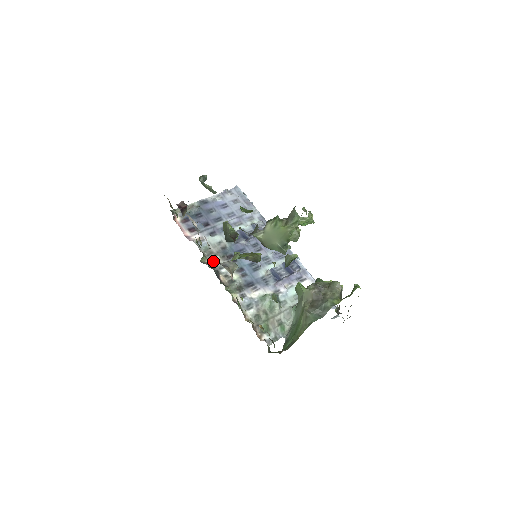
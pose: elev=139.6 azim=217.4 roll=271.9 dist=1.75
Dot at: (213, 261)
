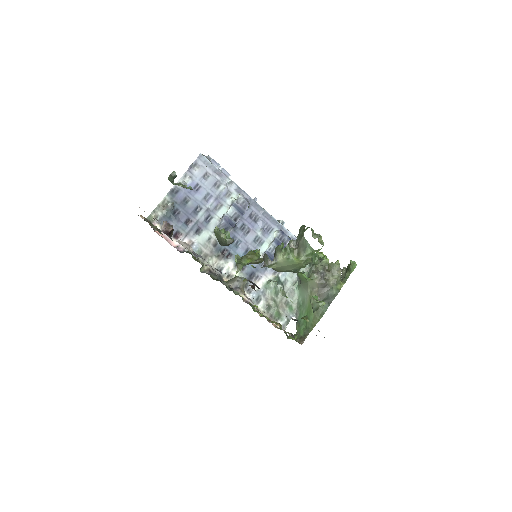
Dot at: (222, 283)
